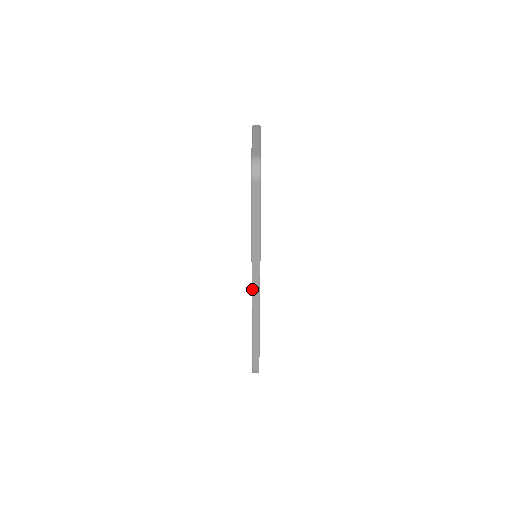
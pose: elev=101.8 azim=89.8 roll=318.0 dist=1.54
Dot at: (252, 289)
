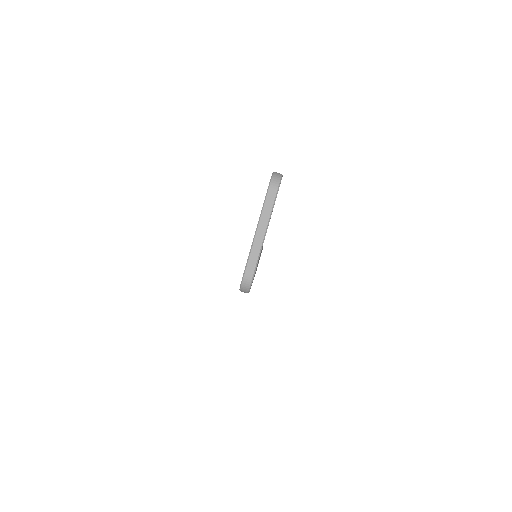
Dot at: occluded
